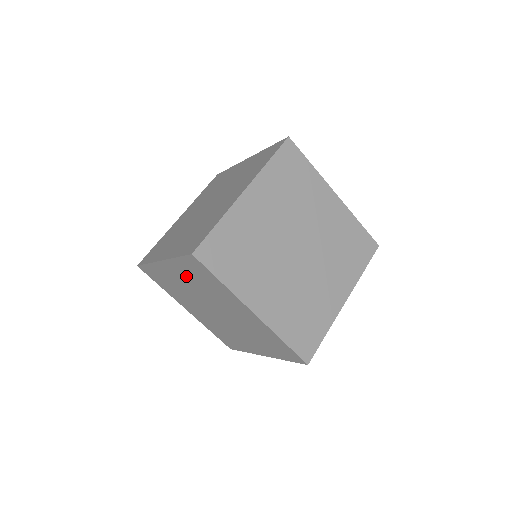
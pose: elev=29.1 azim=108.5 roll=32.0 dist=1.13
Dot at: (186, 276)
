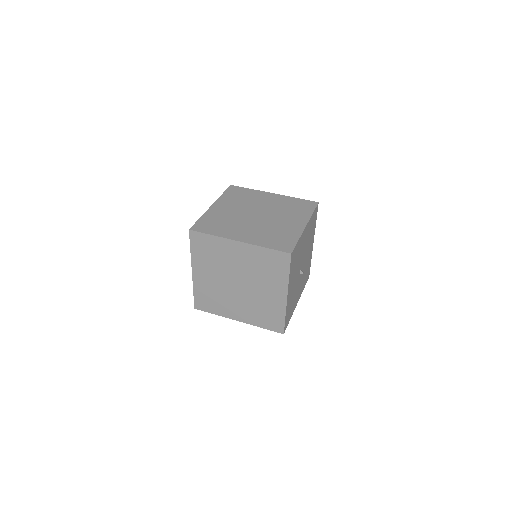
Dot at: (205, 264)
